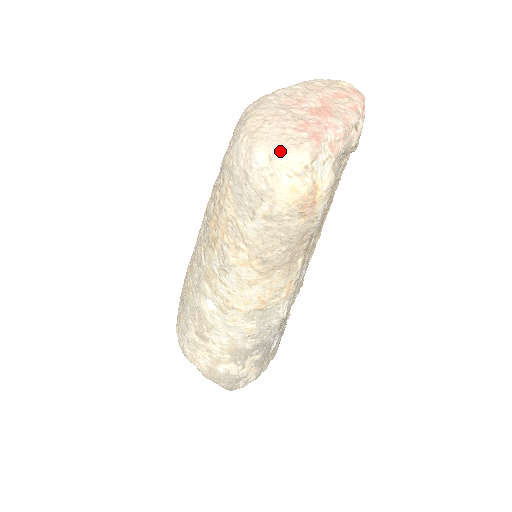
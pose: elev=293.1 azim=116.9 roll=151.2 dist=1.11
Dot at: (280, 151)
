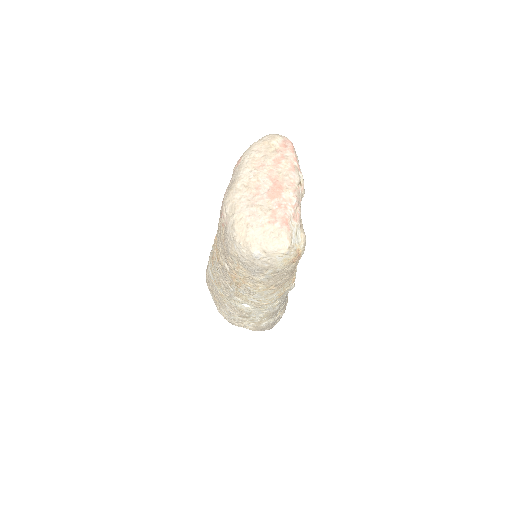
Dot at: (269, 246)
